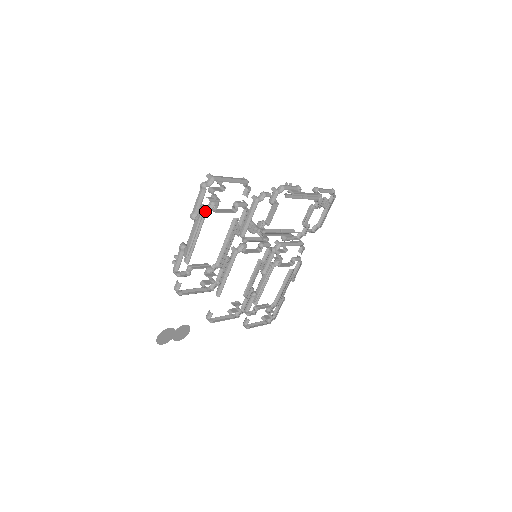
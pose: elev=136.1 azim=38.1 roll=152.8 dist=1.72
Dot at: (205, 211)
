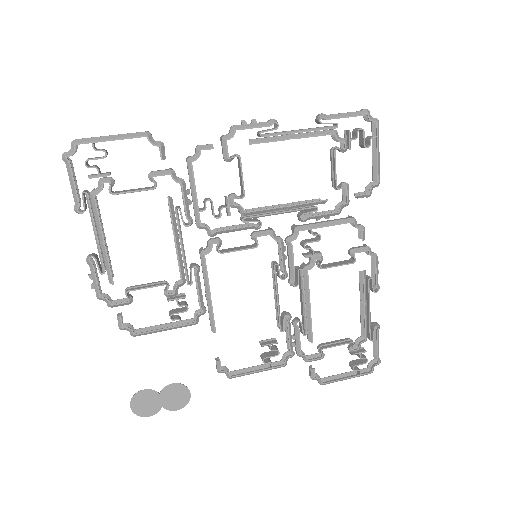
Dot at: (92, 196)
